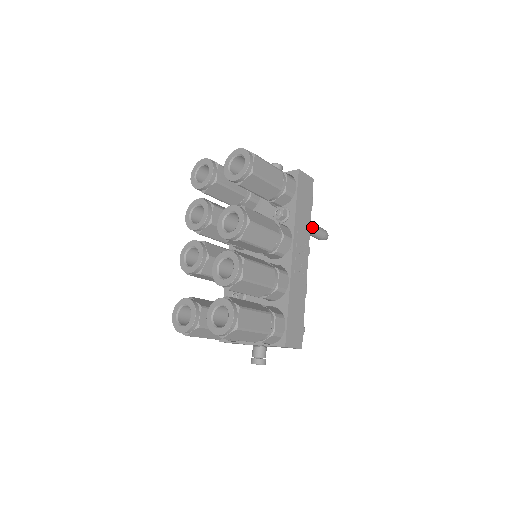
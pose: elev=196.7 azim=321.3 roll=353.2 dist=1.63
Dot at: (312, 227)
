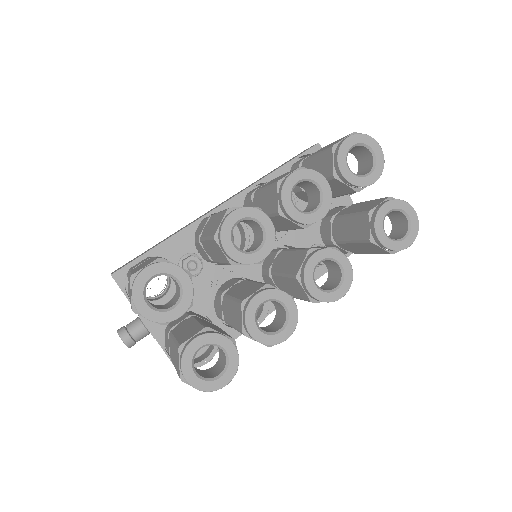
Dot at: occluded
